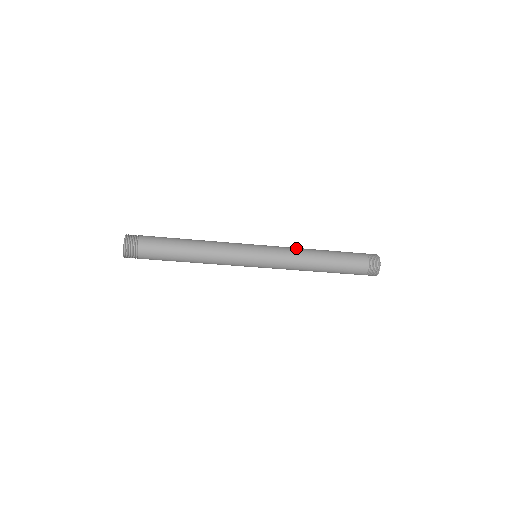
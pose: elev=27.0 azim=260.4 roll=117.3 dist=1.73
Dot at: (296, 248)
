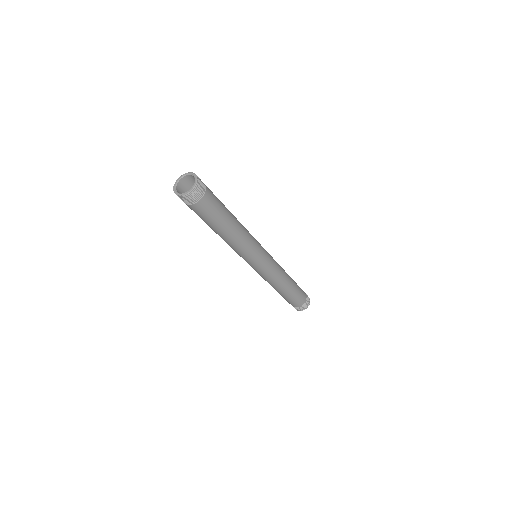
Dot at: occluded
